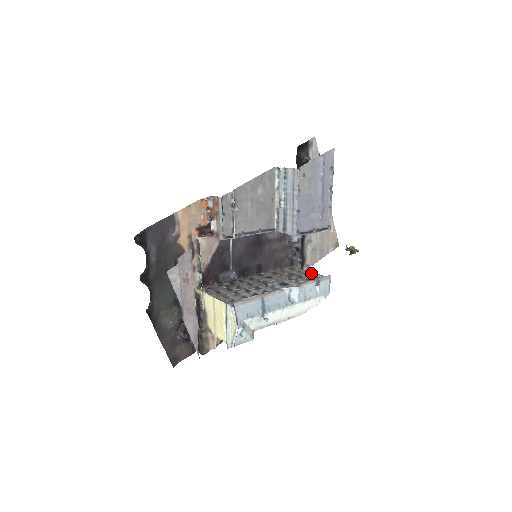
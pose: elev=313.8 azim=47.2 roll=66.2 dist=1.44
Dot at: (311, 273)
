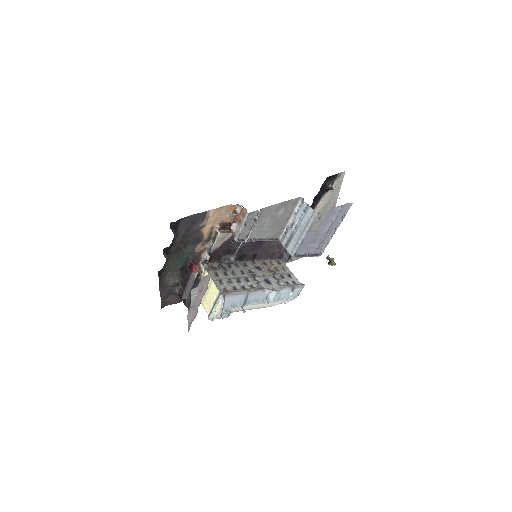
Dot at: (292, 275)
